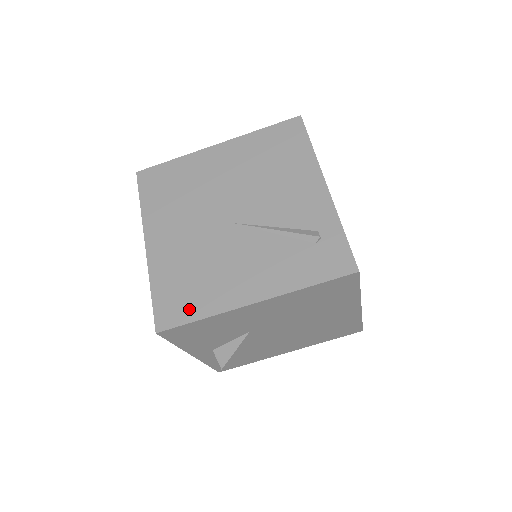
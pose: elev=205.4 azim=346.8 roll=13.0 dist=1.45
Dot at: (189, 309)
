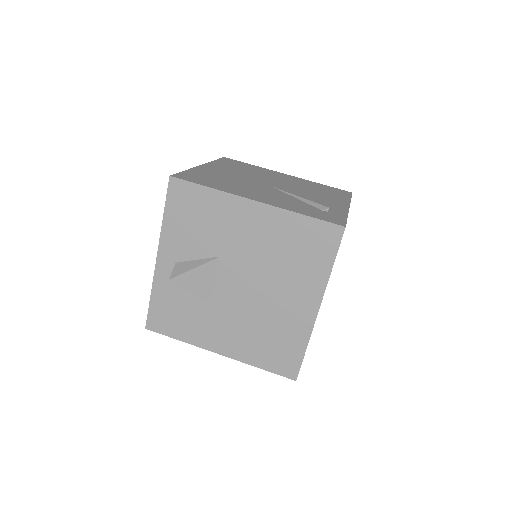
Dot at: (205, 182)
